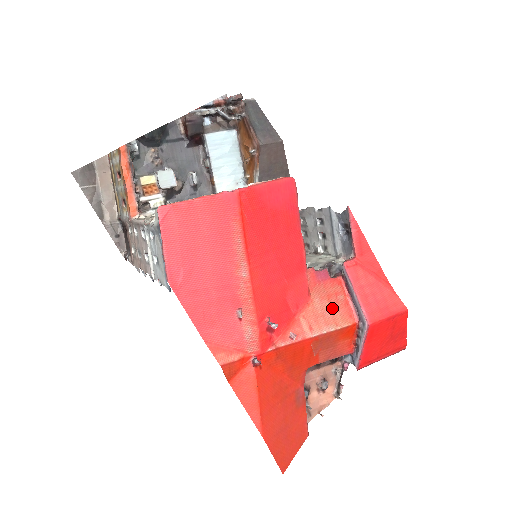
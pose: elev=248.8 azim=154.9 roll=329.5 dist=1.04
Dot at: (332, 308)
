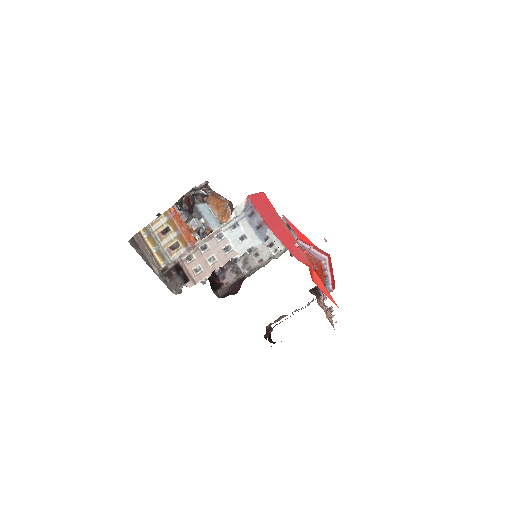
Dot at: (310, 257)
